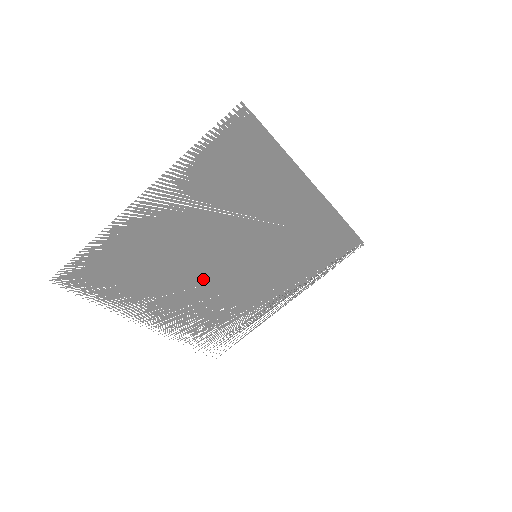
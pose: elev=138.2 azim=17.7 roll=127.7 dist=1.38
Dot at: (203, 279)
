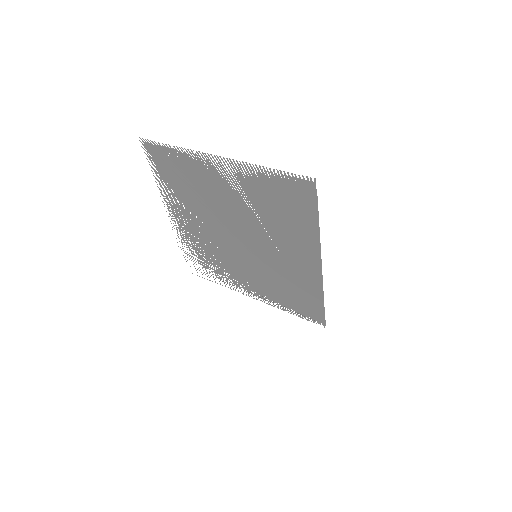
Dot at: (217, 231)
